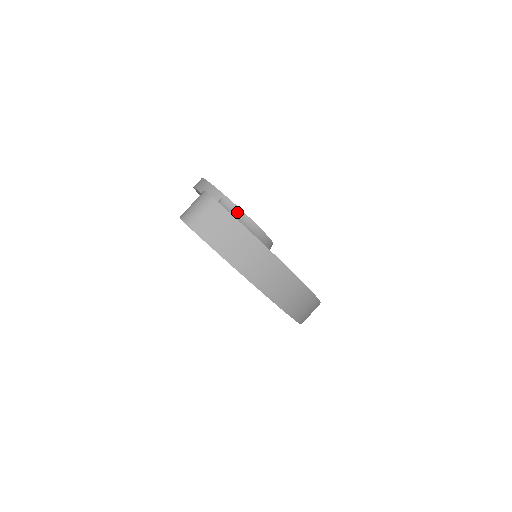
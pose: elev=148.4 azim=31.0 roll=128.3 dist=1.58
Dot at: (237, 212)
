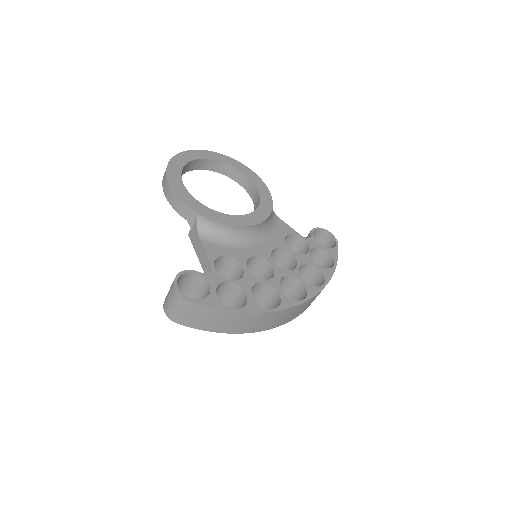
Dot at: (219, 228)
